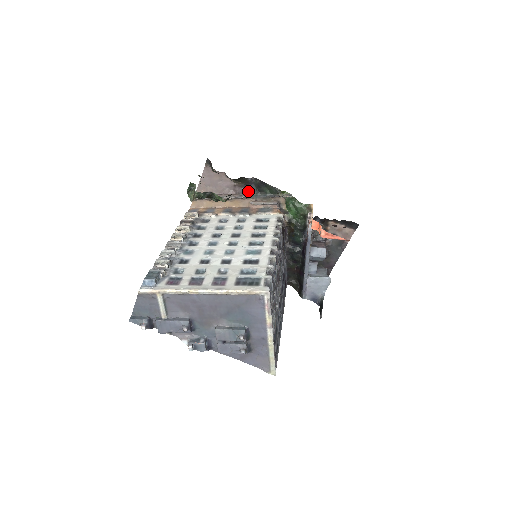
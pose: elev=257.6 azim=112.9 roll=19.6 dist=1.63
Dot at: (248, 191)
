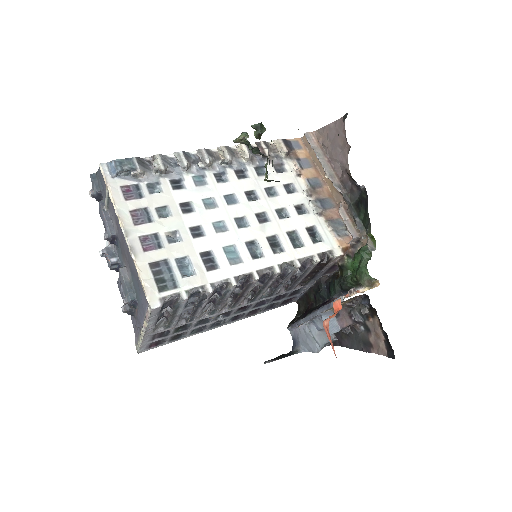
Dot at: (351, 191)
